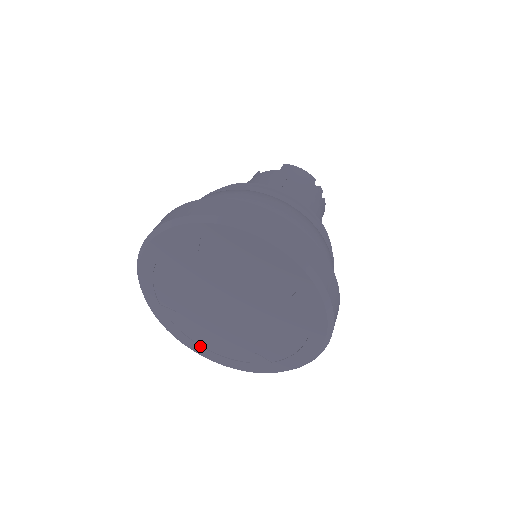
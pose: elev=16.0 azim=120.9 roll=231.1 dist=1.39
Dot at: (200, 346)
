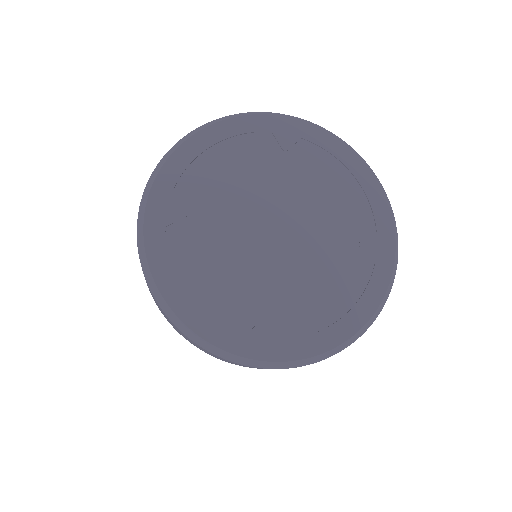
Dot at: (179, 283)
